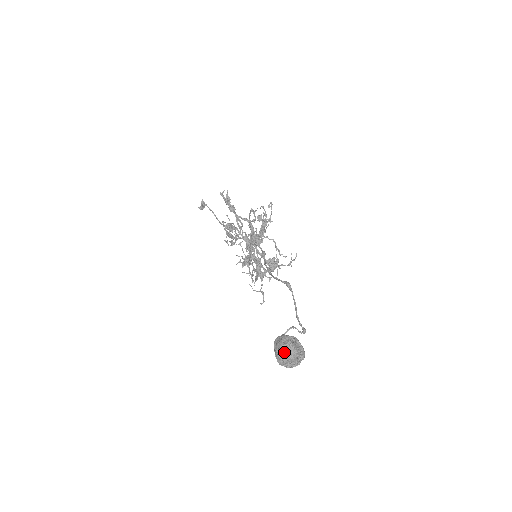
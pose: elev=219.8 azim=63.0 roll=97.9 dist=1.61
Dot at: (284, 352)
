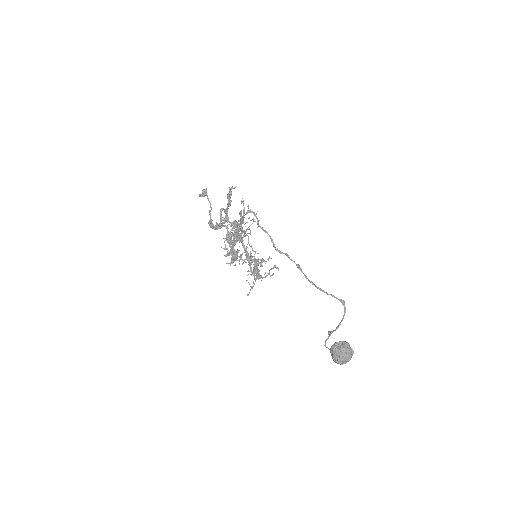
Dot at: (347, 355)
